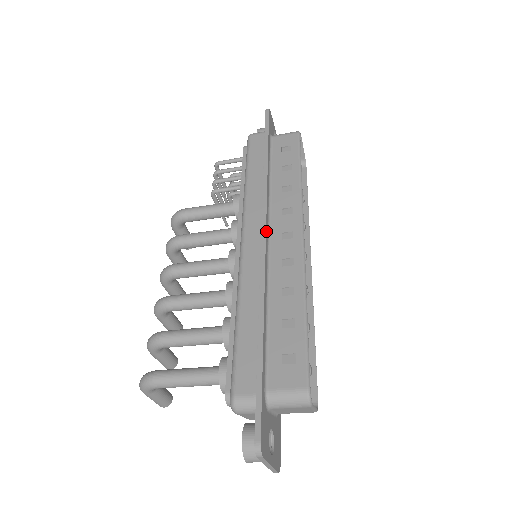
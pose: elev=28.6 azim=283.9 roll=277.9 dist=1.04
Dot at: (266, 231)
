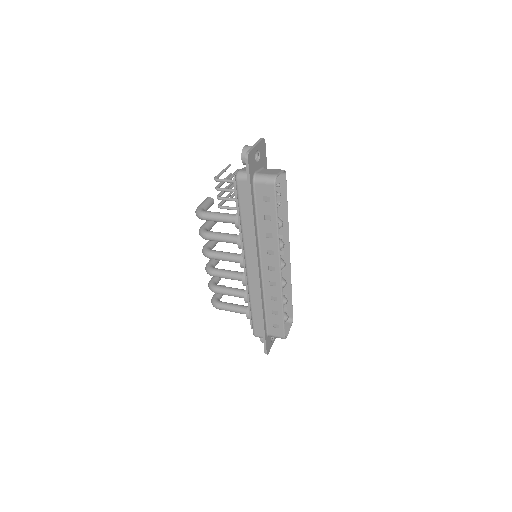
Dot at: (259, 269)
